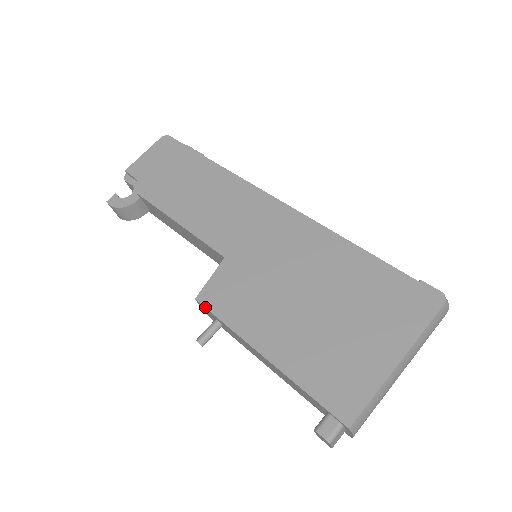
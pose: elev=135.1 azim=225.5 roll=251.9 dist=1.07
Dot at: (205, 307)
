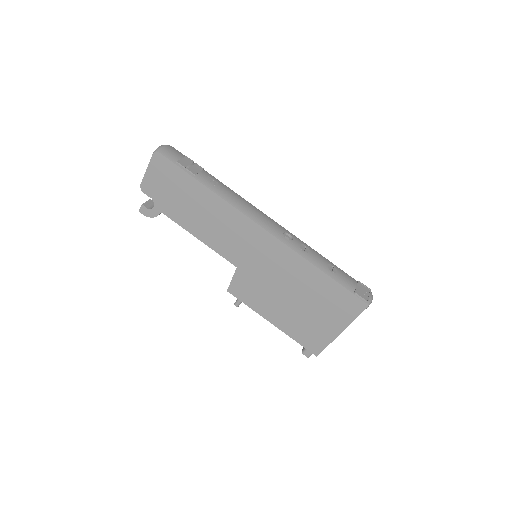
Dot at: (234, 296)
